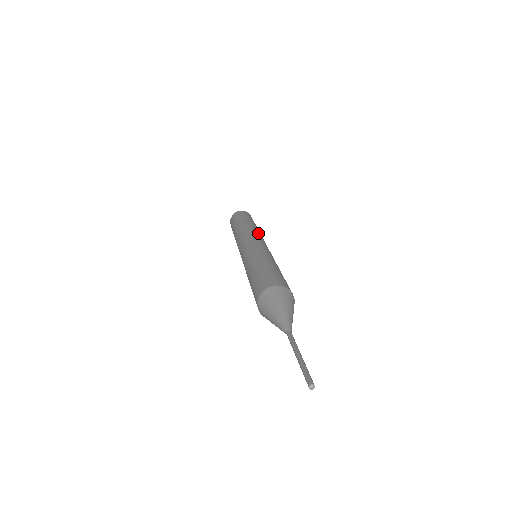
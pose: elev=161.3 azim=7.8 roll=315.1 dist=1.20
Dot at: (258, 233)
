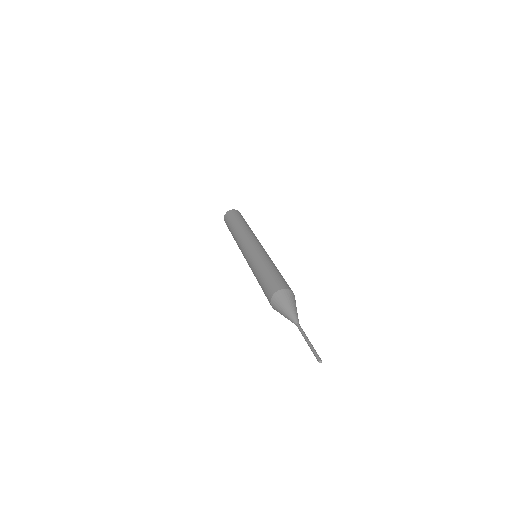
Dot at: (246, 235)
